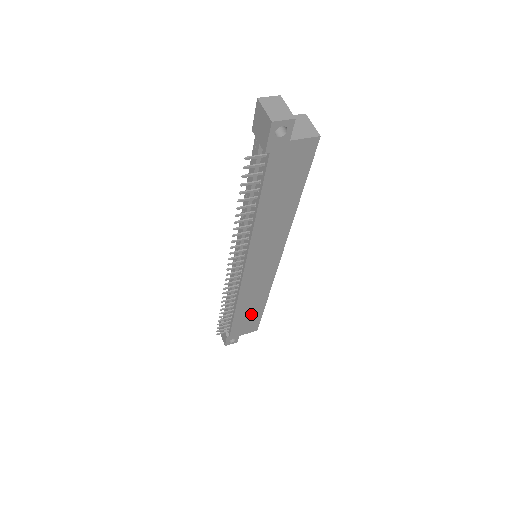
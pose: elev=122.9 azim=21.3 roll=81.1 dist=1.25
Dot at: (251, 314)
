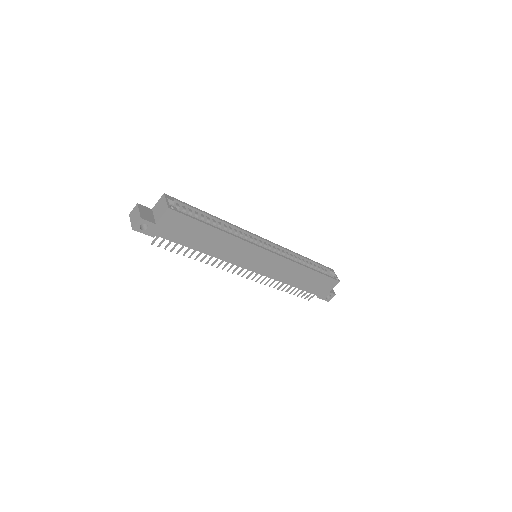
Dot at: (311, 279)
